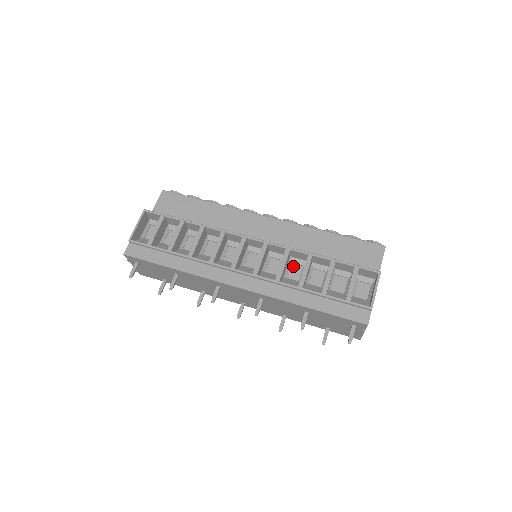
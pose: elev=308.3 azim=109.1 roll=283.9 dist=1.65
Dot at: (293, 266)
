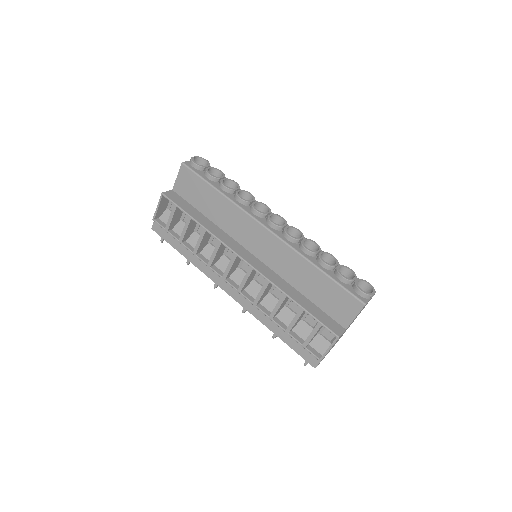
Dot at: occluded
